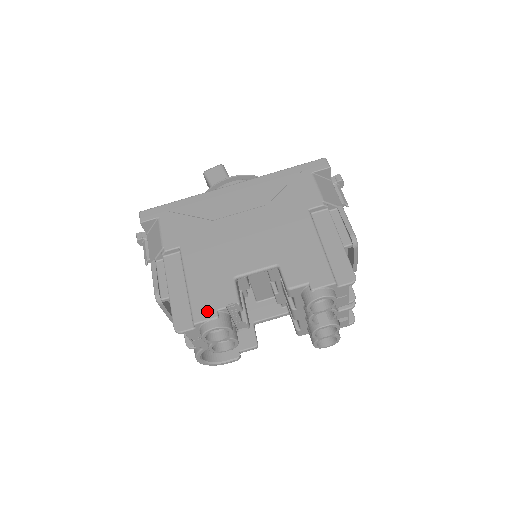
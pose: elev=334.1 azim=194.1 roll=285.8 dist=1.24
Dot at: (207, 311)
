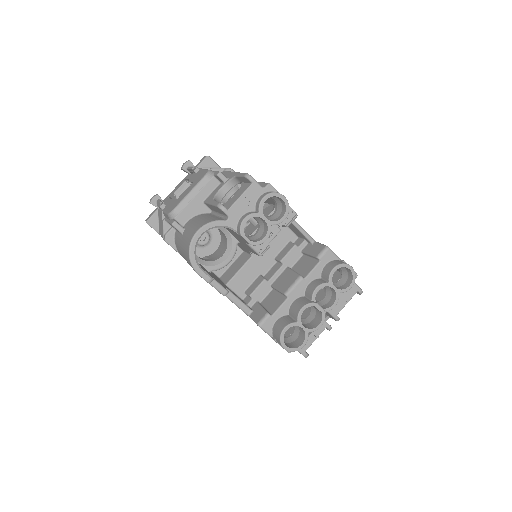
Dot at: occluded
